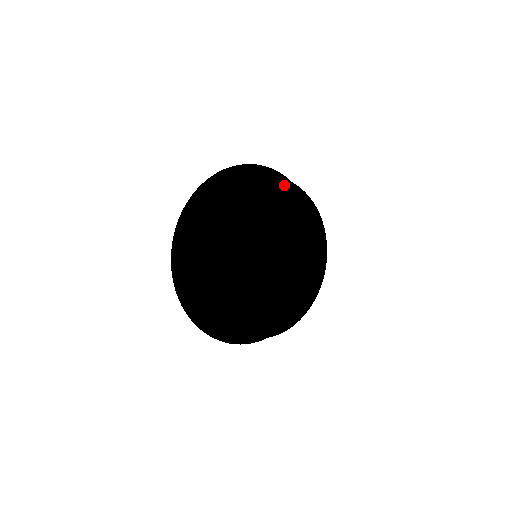
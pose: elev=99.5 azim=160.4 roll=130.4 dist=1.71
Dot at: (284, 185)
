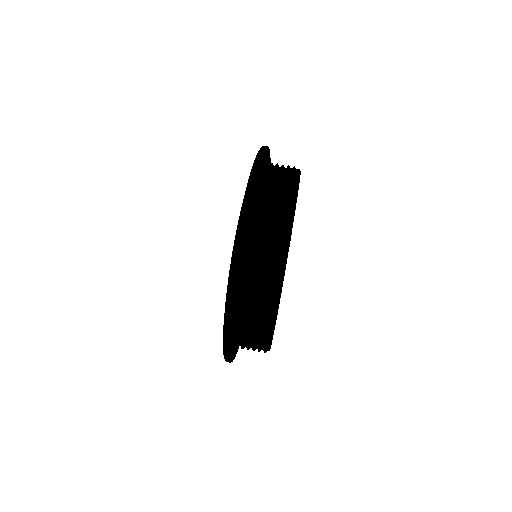
Dot at: occluded
